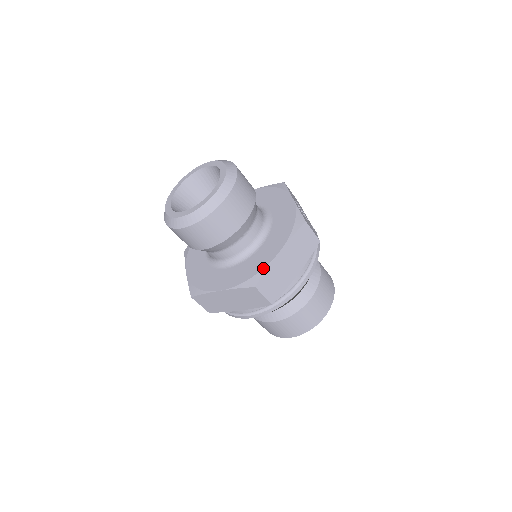
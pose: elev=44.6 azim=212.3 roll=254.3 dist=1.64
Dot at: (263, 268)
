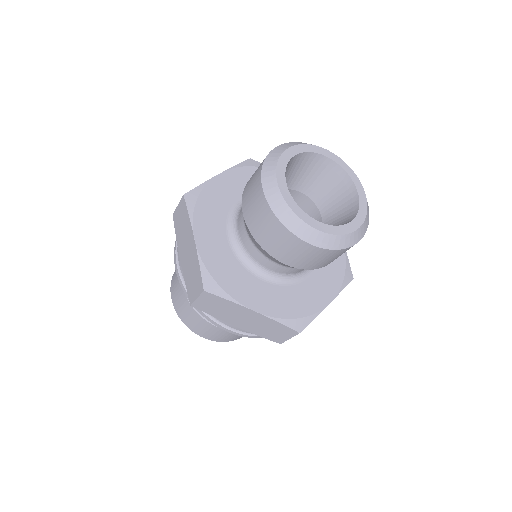
Dot at: (230, 295)
